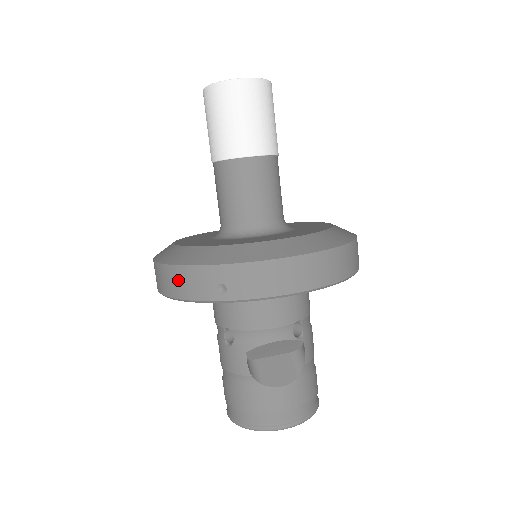
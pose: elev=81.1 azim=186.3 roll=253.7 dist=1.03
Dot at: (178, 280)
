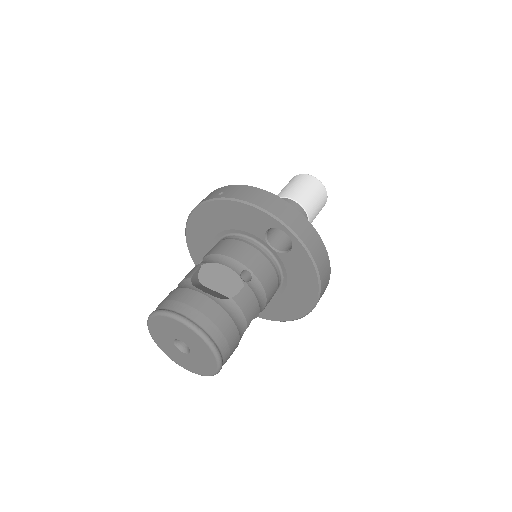
Dot at: occluded
